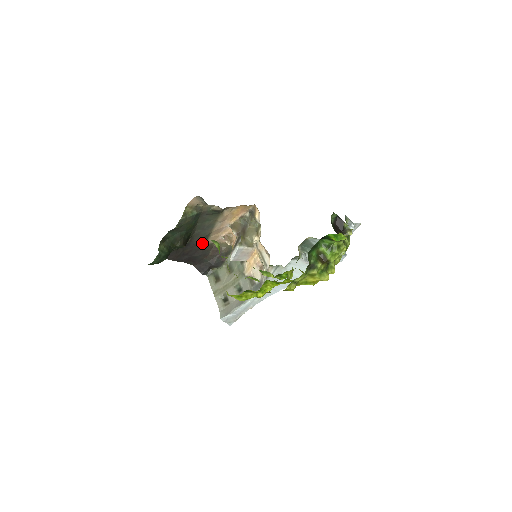
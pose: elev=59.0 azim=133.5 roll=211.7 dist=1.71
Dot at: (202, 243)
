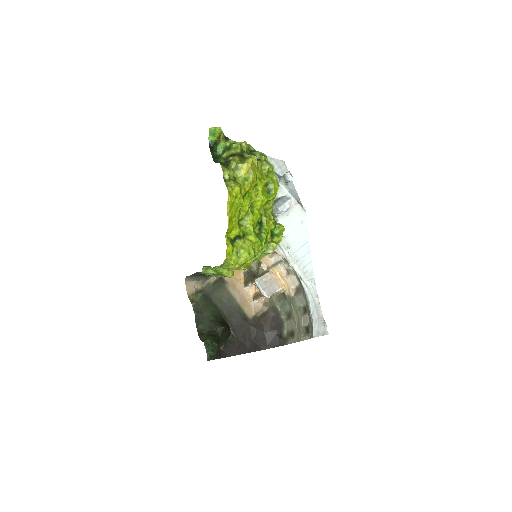
Dot at: (244, 320)
